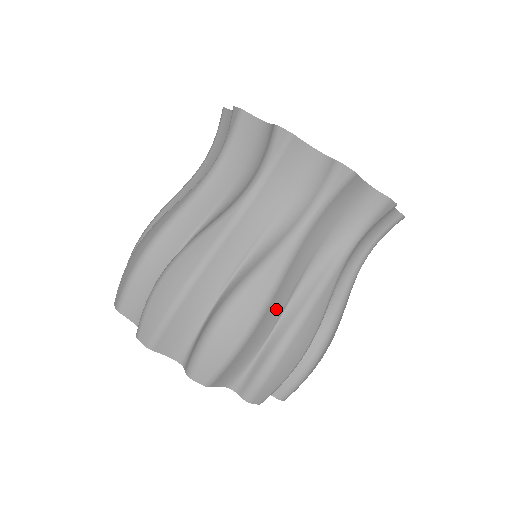
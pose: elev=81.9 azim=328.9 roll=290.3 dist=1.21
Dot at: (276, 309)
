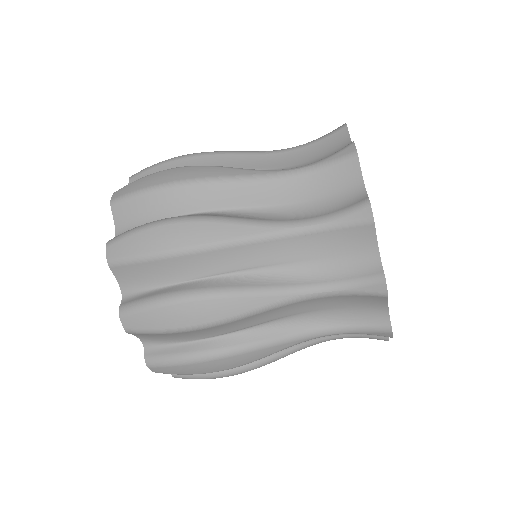
Dot at: (230, 327)
